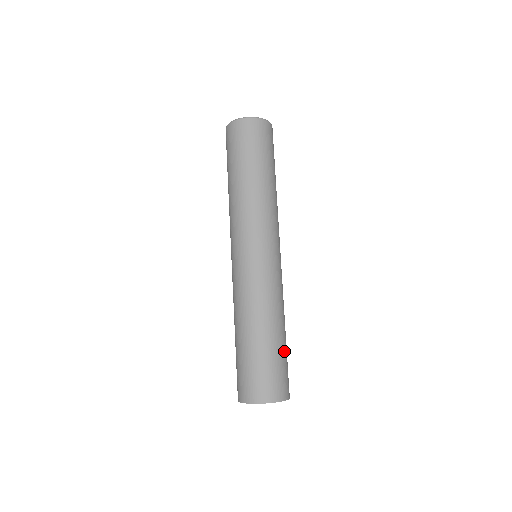
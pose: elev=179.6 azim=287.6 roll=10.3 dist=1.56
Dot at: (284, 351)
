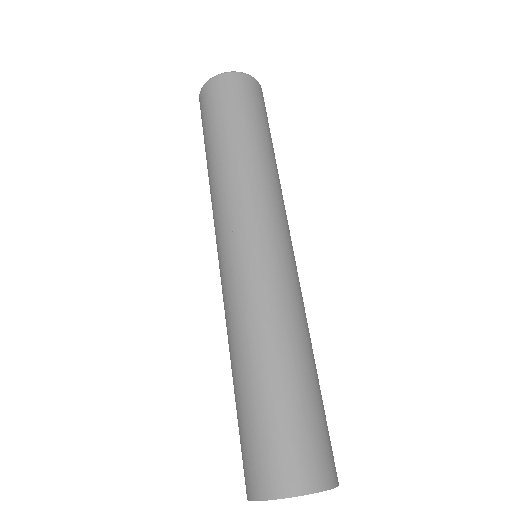
Dot at: occluded
